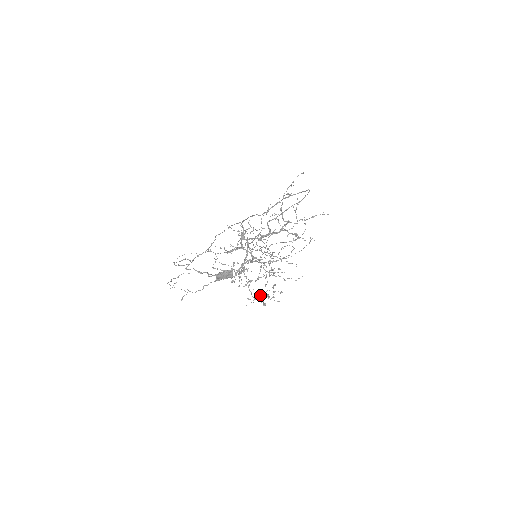
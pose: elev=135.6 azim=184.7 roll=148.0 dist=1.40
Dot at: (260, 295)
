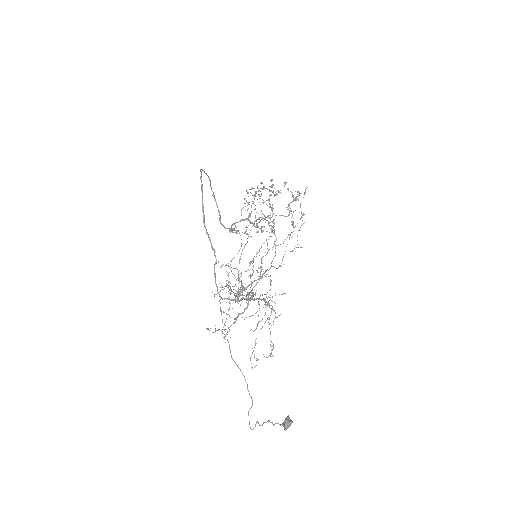
Dot at: occluded
